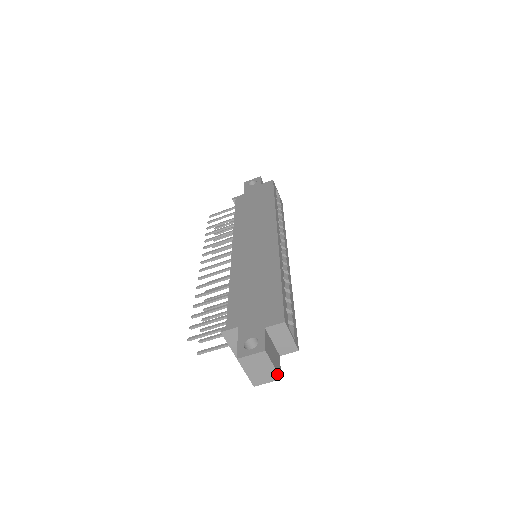
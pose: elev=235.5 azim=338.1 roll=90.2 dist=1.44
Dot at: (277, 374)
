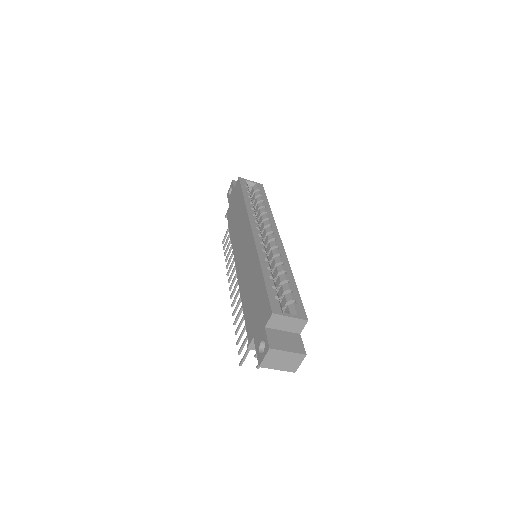
Dot at: (299, 354)
